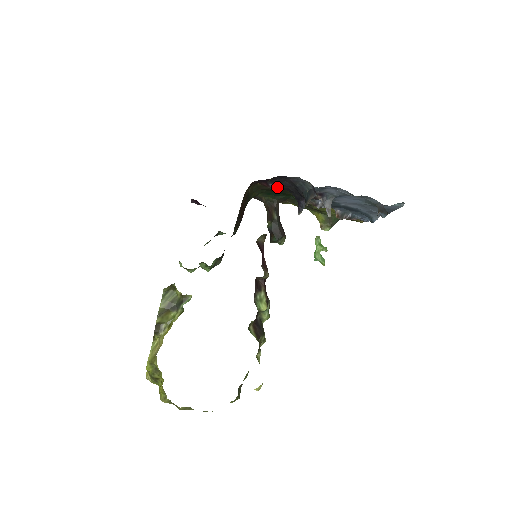
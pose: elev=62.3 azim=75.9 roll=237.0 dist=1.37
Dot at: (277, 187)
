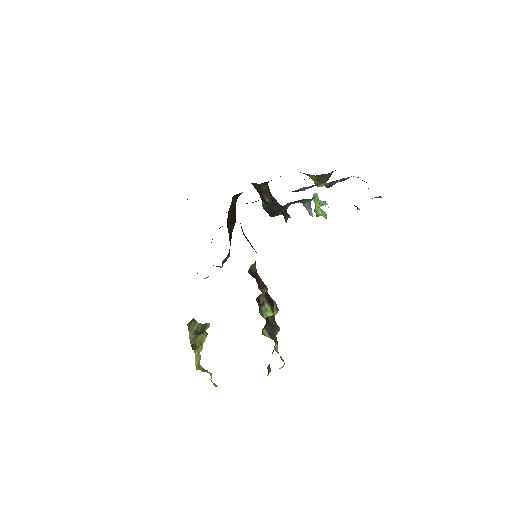
Dot at: (256, 201)
